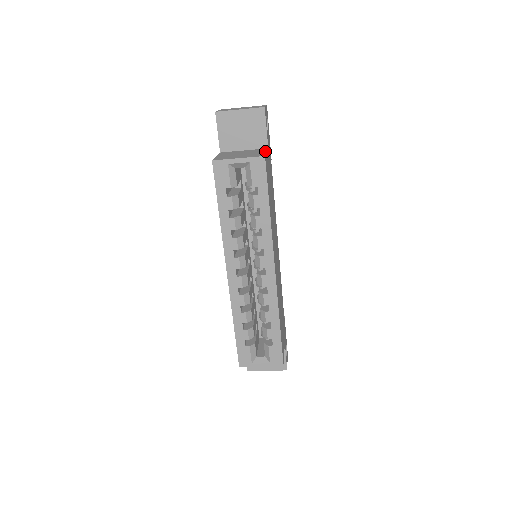
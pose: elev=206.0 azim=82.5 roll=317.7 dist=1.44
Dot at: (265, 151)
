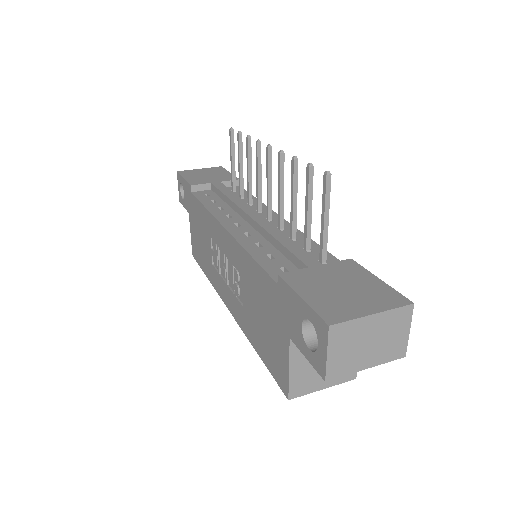
Dot at: occluded
